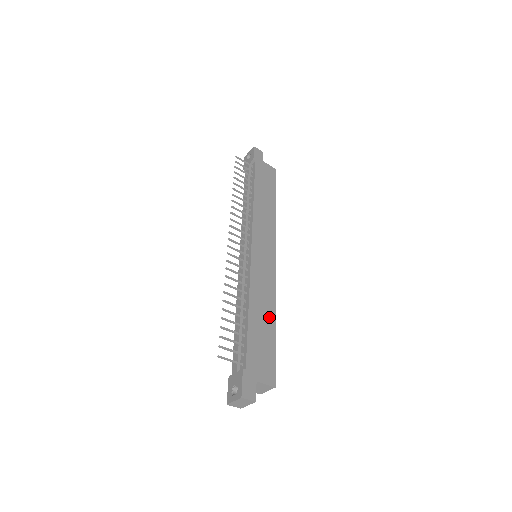
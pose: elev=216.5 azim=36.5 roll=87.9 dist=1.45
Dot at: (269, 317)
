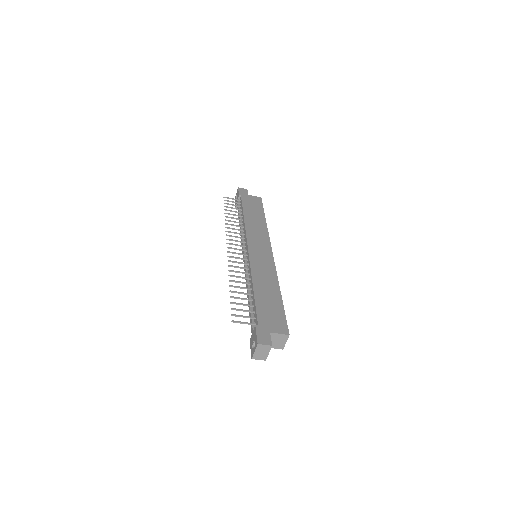
Dot at: (274, 290)
